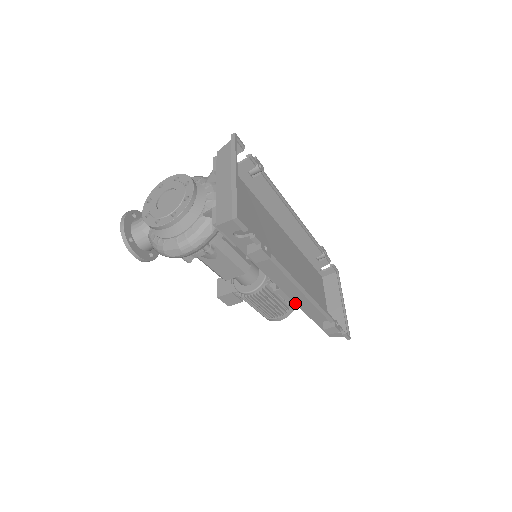
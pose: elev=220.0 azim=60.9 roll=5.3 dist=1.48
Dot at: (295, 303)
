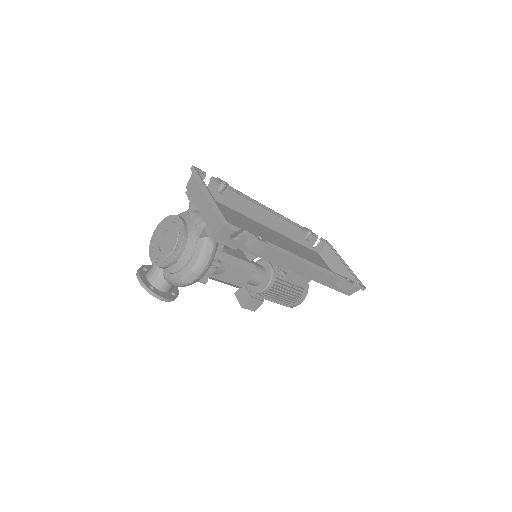
Dot at: (306, 277)
